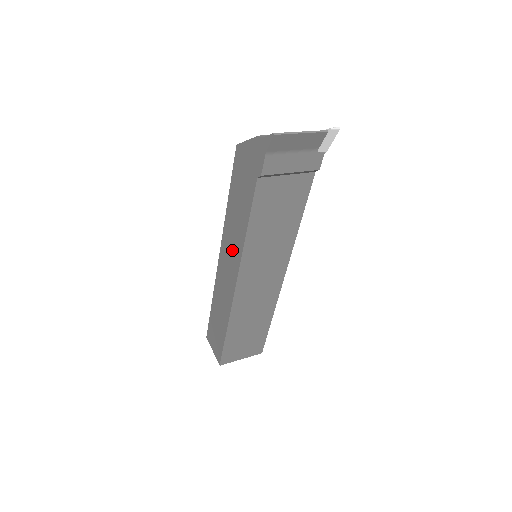
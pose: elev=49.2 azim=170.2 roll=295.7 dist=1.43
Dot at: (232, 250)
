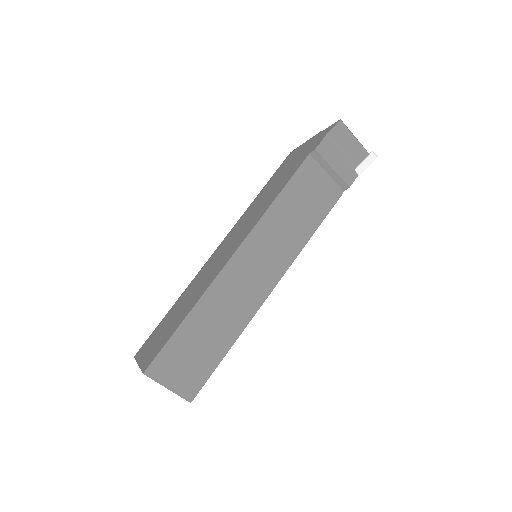
Dot at: (245, 226)
